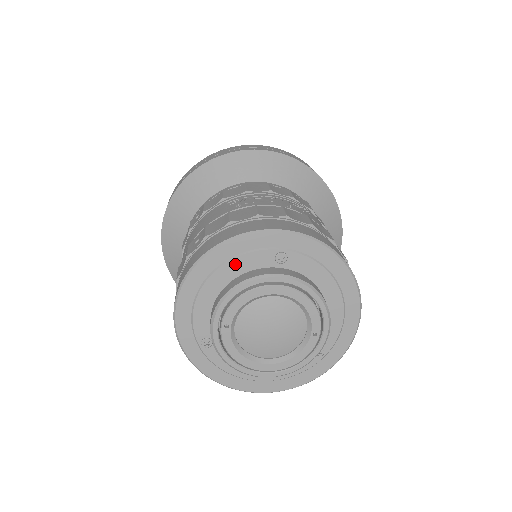
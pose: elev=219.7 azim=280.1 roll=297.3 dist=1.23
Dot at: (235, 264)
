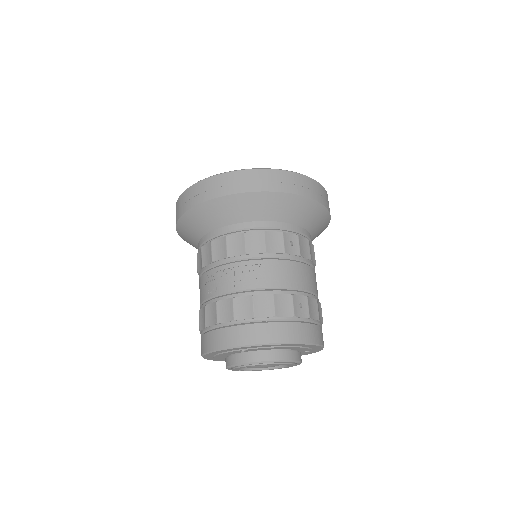
Dot at: (221, 355)
